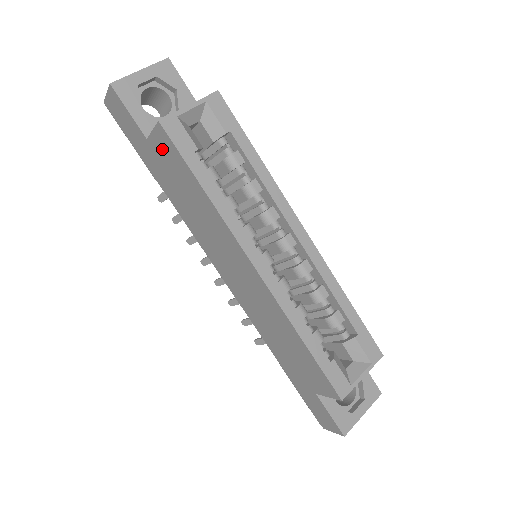
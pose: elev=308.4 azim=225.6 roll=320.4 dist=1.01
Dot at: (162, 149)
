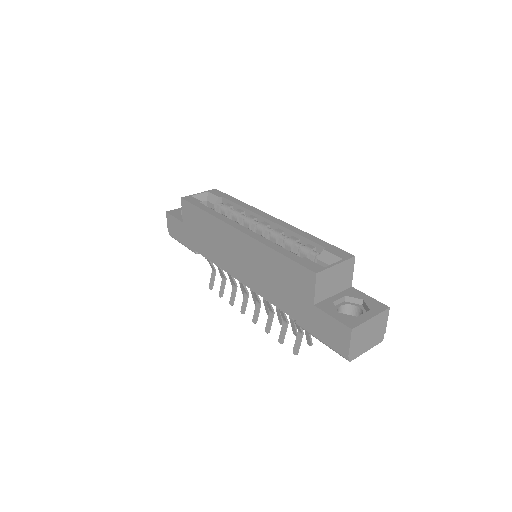
Dot at: (187, 216)
